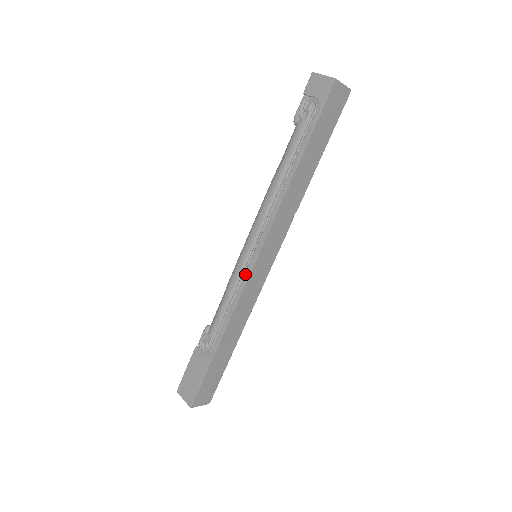
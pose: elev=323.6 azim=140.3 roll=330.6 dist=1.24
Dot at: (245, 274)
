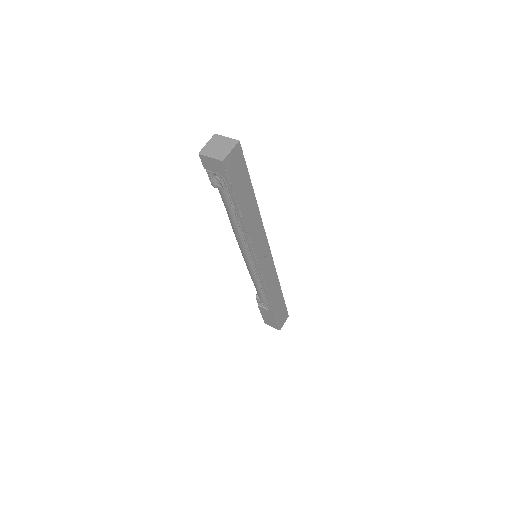
Dot at: (258, 275)
